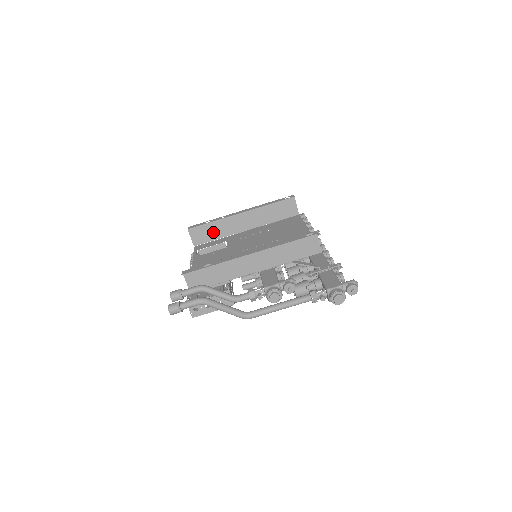
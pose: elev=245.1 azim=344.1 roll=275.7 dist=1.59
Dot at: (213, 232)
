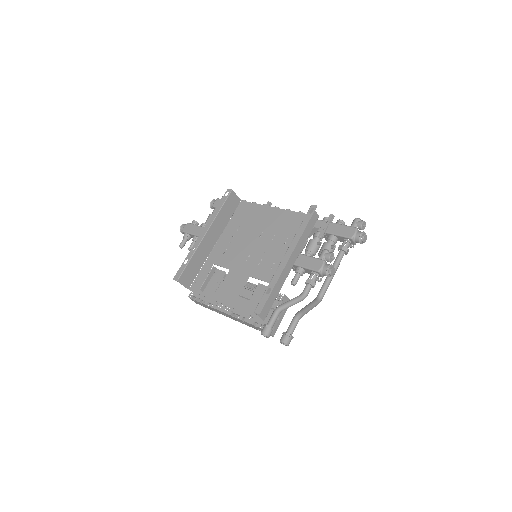
Dot at: (195, 266)
